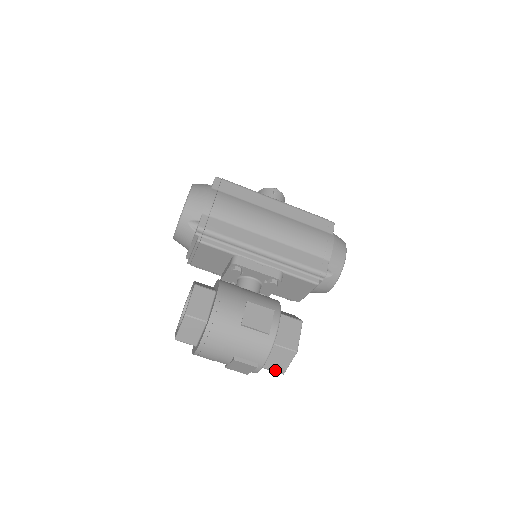
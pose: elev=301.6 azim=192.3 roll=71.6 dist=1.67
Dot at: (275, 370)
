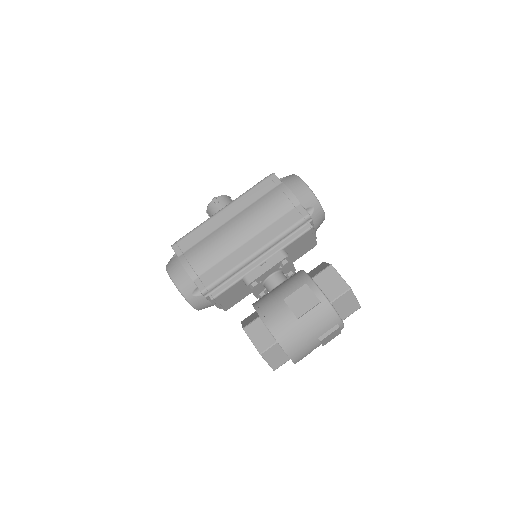
Dot at: (353, 312)
